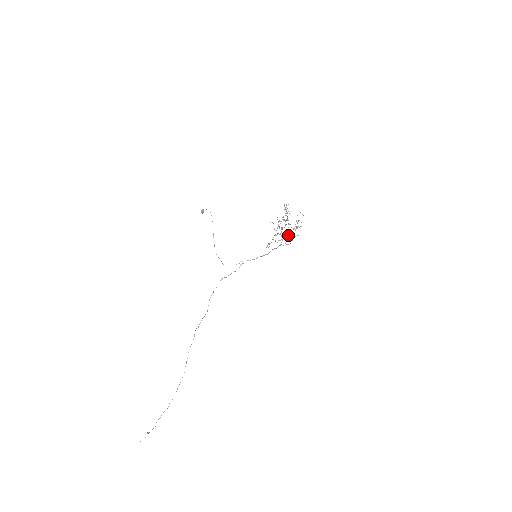
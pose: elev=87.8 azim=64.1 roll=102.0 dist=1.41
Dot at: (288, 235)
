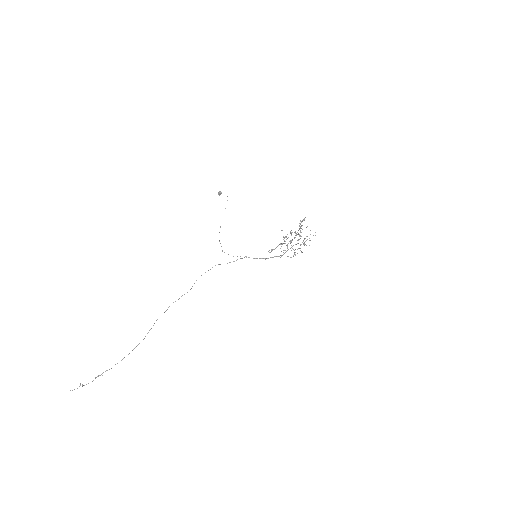
Dot at: (293, 249)
